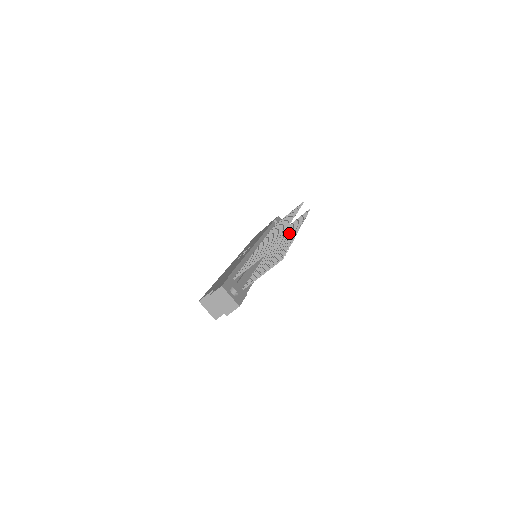
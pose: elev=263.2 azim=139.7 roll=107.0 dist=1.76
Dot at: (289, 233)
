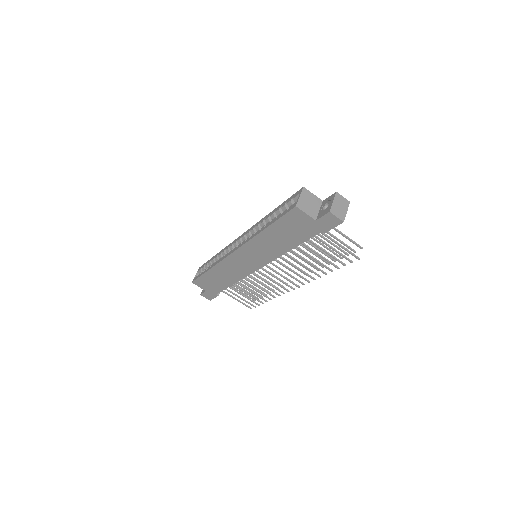
Dot at: occluded
